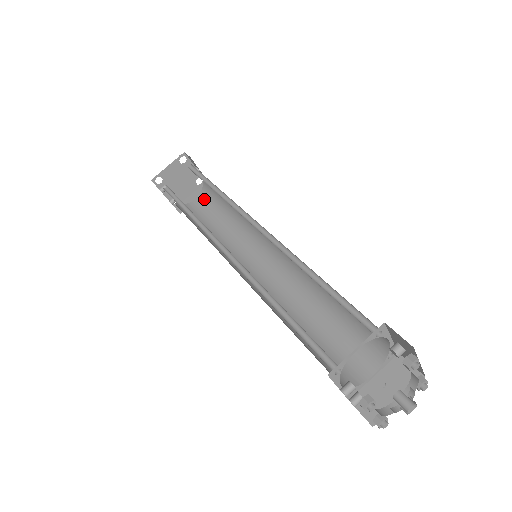
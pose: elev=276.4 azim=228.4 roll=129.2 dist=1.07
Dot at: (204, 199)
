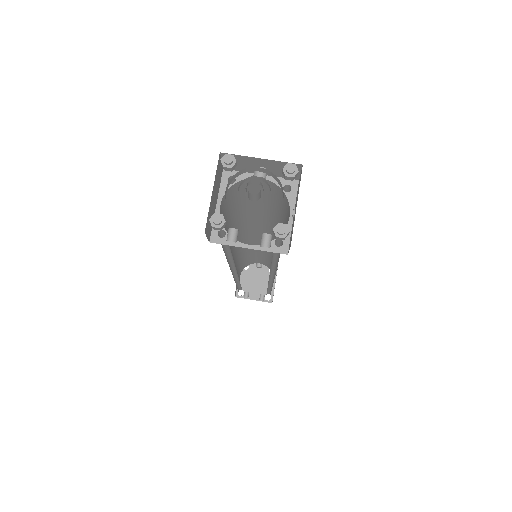
Dot at: occluded
